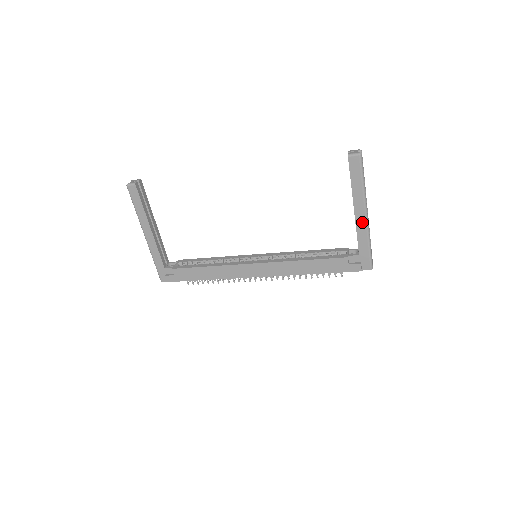
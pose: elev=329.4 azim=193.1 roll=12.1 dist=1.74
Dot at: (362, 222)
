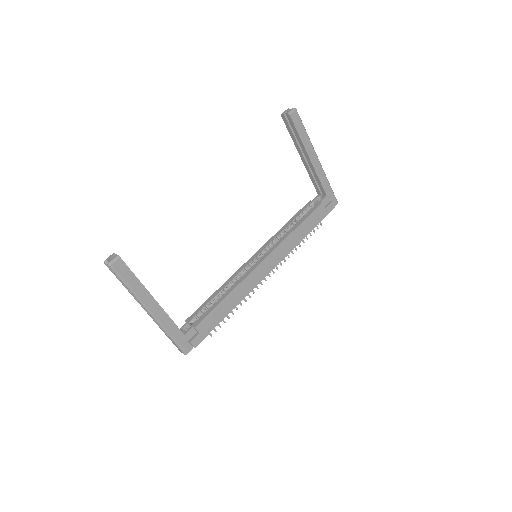
Dot at: (318, 166)
